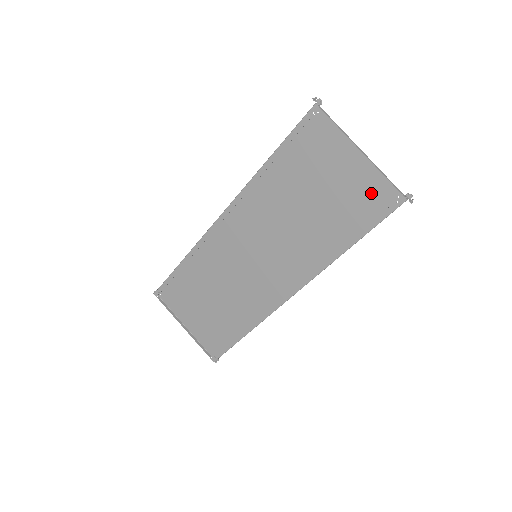
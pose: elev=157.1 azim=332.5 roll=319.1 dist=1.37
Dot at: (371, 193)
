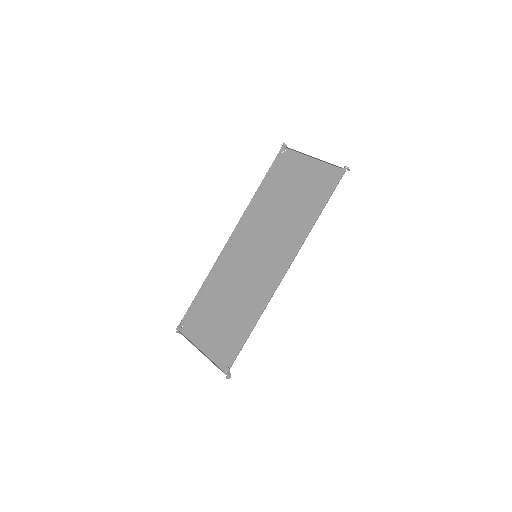
Dot at: (324, 177)
